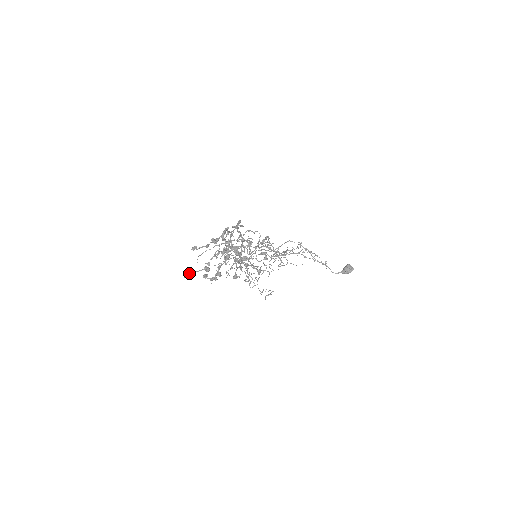
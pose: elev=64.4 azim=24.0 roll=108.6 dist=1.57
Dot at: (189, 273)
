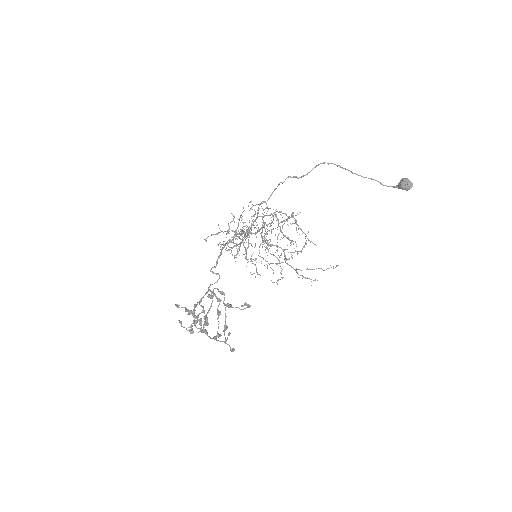
Dot at: (181, 322)
